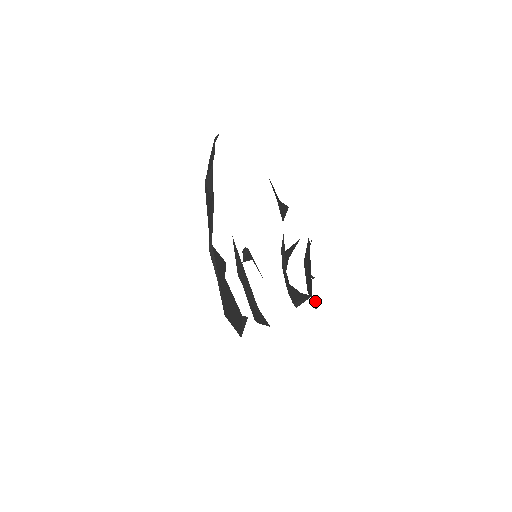
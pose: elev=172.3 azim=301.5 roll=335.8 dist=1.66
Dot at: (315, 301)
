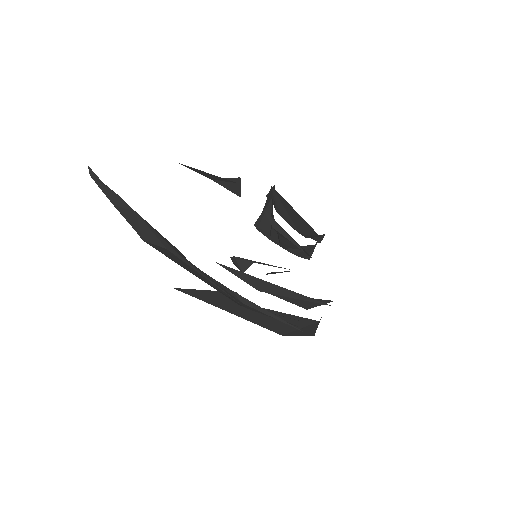
Dot at: (316, 237)
